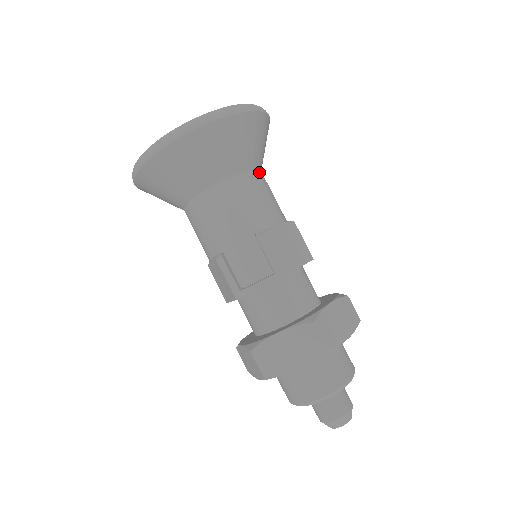
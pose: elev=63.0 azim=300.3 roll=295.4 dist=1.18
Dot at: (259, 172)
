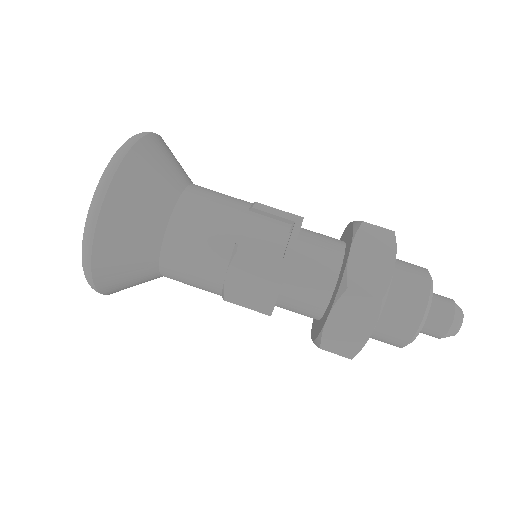
Dot at: occluded
